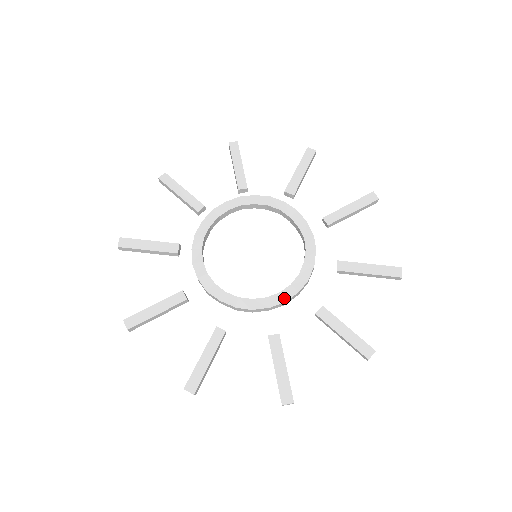
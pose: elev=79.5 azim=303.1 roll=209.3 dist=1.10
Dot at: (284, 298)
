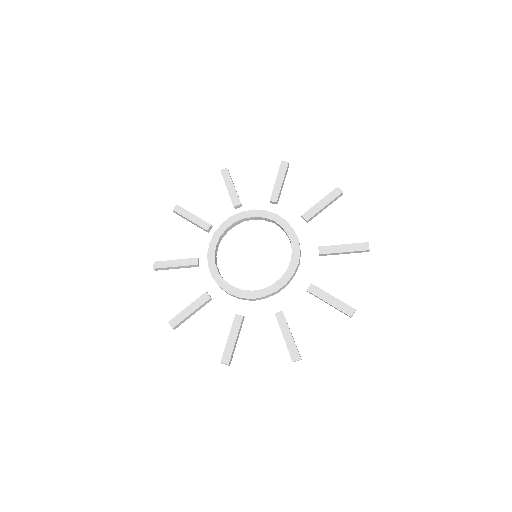
Dot at: (296, 261)
